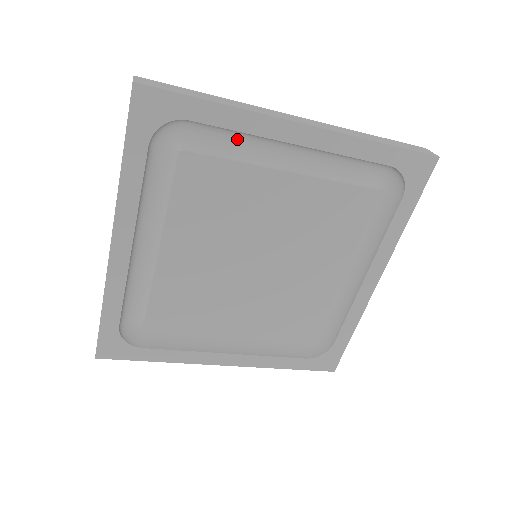
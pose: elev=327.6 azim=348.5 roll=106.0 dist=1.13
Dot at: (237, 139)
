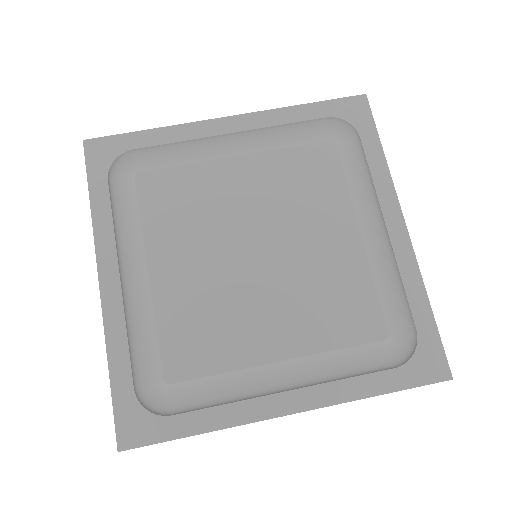
Dot at: (184, 157)
